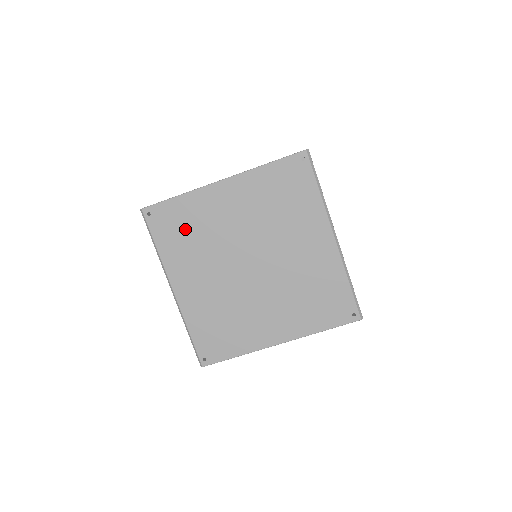
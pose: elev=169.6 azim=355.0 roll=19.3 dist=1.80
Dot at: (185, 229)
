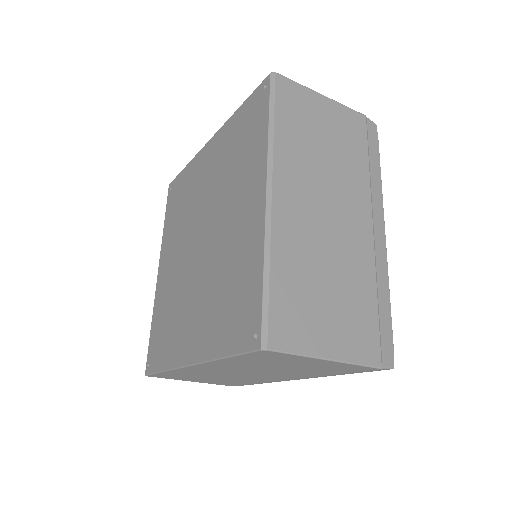
Dot at: (180, 201)
